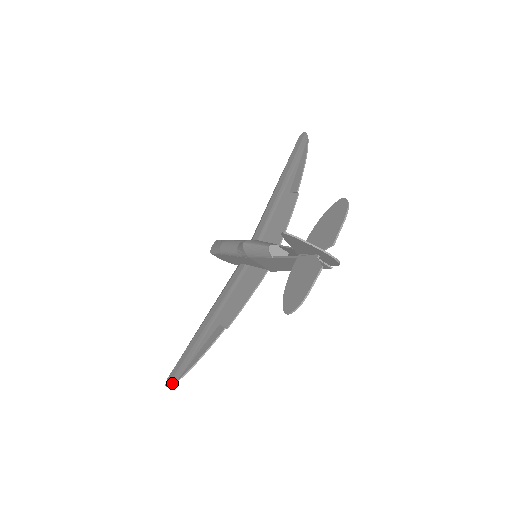
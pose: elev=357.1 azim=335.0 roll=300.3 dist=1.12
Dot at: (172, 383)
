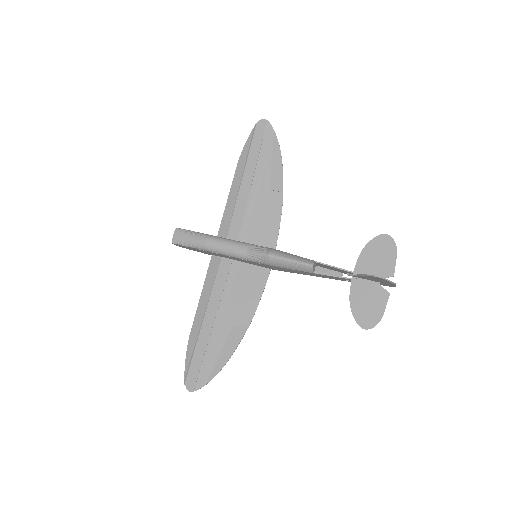
Dot at: (200, 388)
